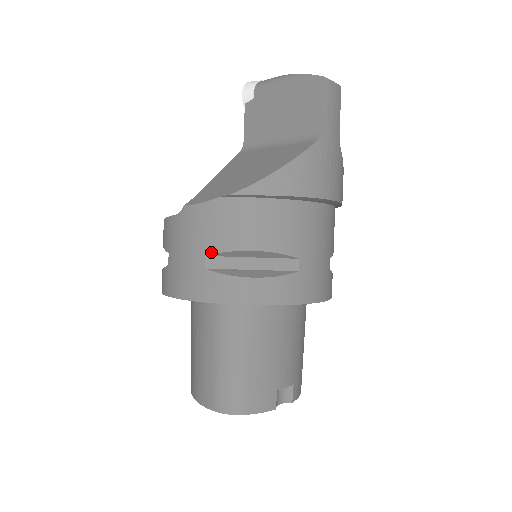
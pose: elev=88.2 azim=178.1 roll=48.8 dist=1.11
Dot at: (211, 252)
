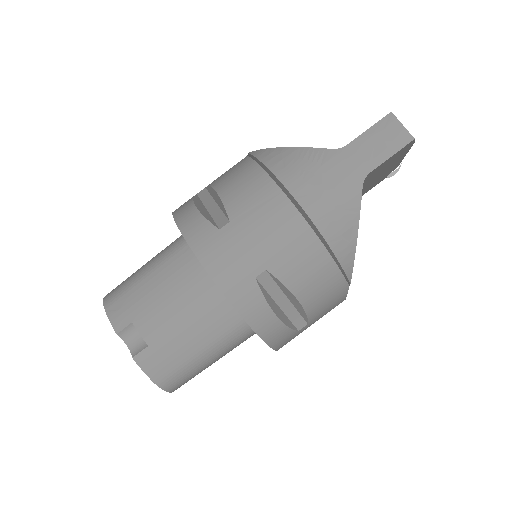
Dot at: (208, 185)
